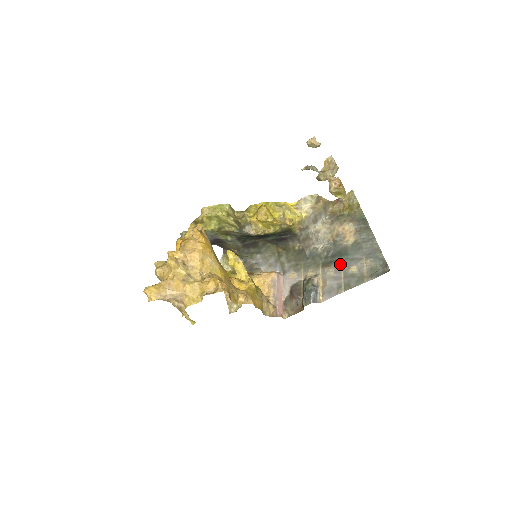
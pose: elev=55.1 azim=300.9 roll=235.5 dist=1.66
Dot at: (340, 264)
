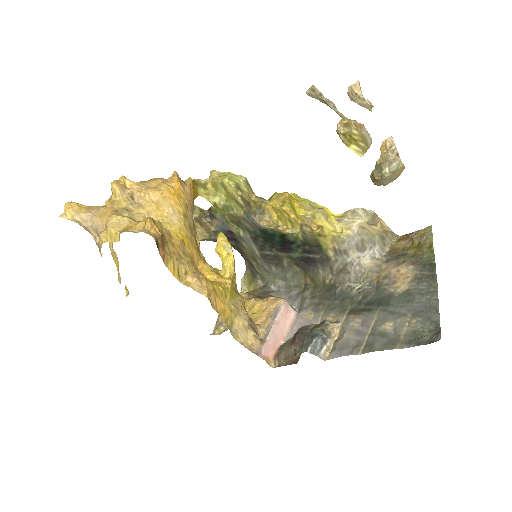
Dot at: (373, 315)
